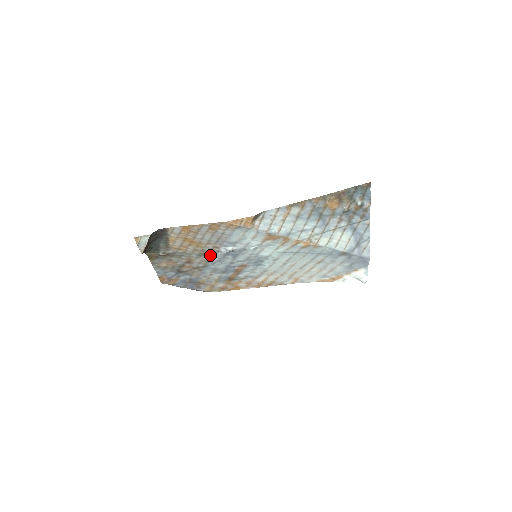
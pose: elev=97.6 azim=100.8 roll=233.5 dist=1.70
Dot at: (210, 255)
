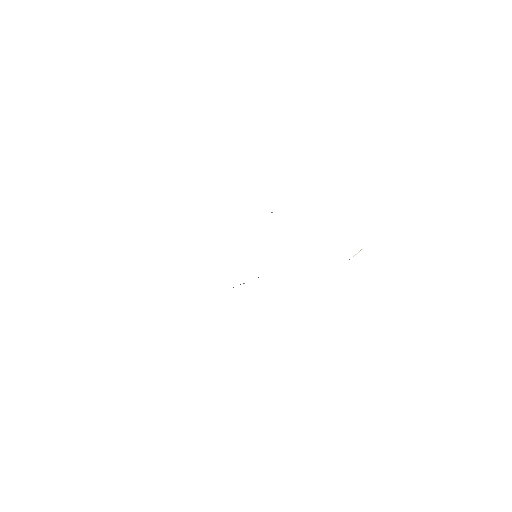
Dot at: occluded
